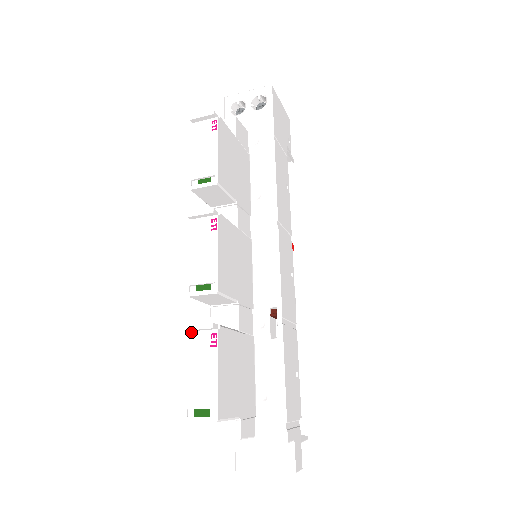
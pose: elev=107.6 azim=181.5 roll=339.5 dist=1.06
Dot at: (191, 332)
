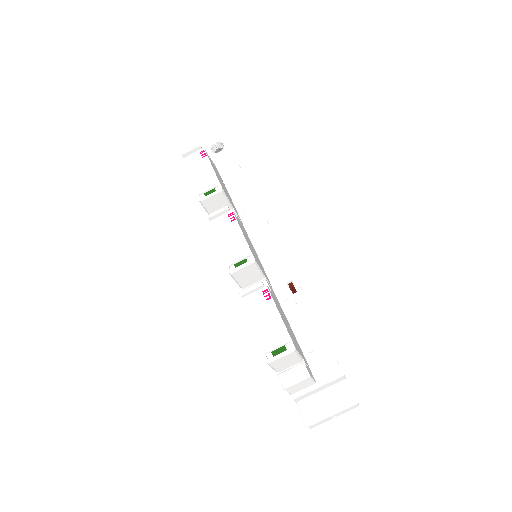
Dot at: (245, 297)
